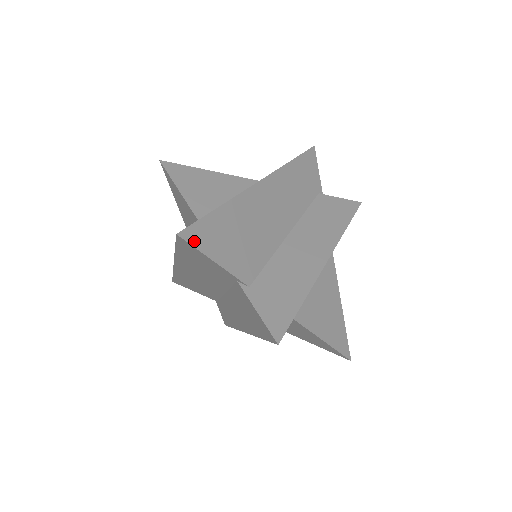
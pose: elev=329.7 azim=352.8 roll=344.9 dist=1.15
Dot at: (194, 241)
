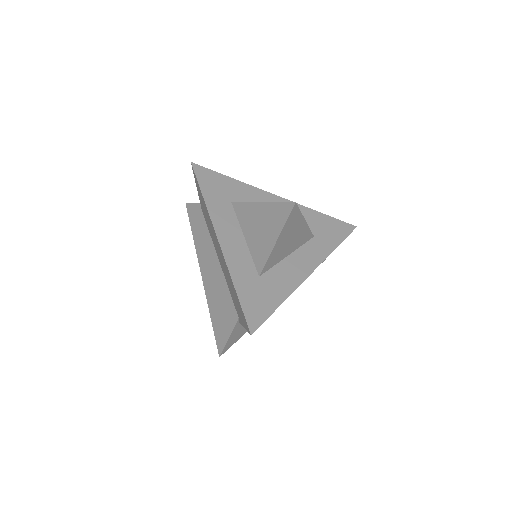
Dot at: occluded
